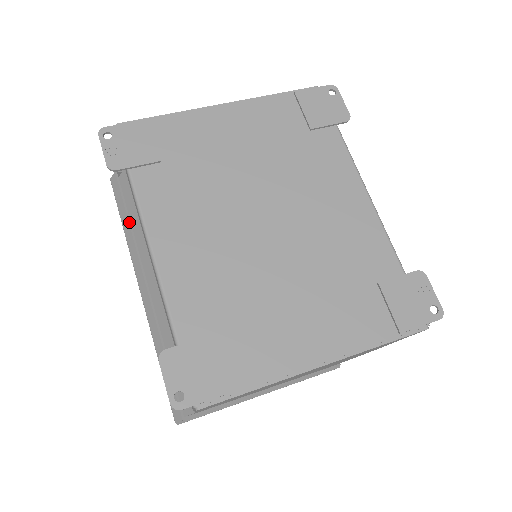
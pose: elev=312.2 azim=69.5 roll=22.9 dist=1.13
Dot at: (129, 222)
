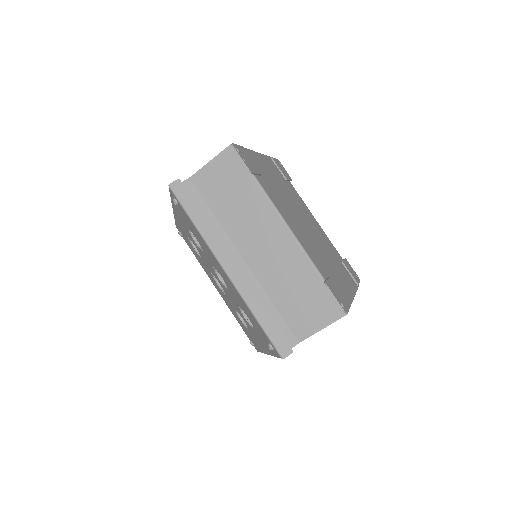
Dot at: (205, 218)
